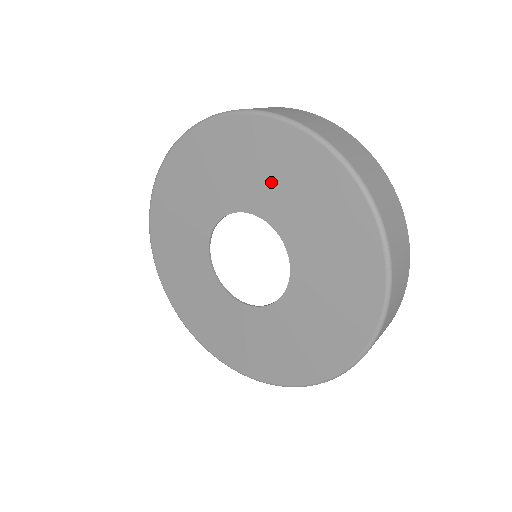
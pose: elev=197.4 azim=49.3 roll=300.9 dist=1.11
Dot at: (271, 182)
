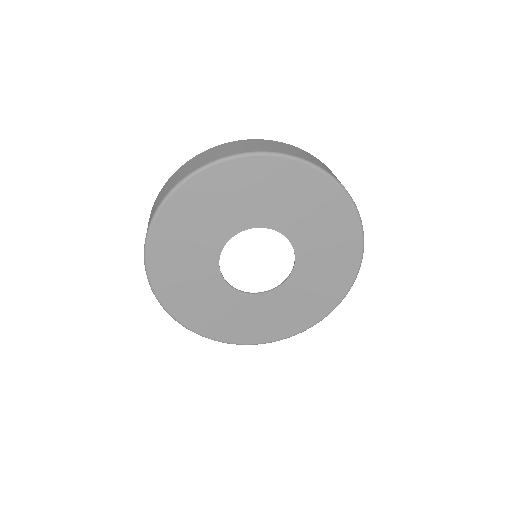
Dot at: (303, 214)
